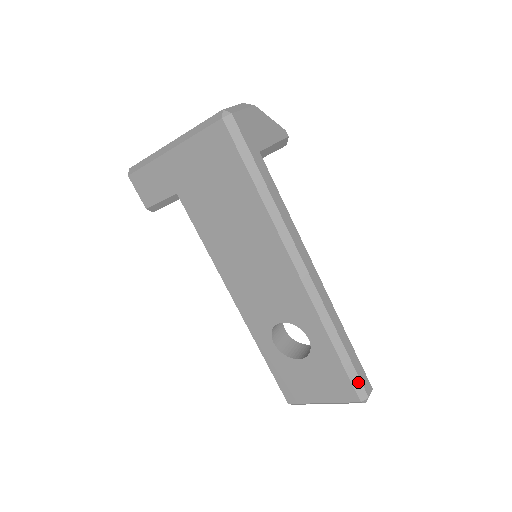
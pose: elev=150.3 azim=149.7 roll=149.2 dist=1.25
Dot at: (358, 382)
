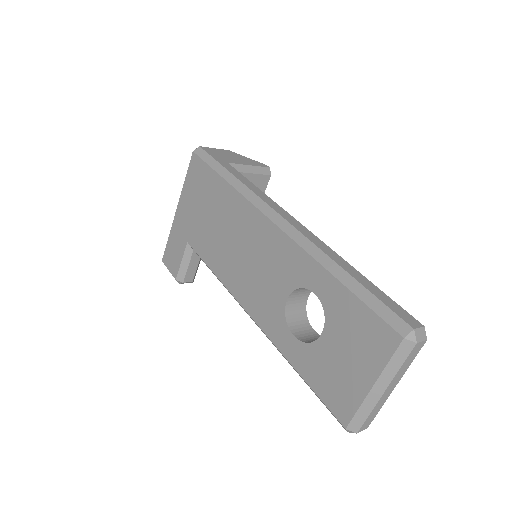
Dot at: (388, 312)
